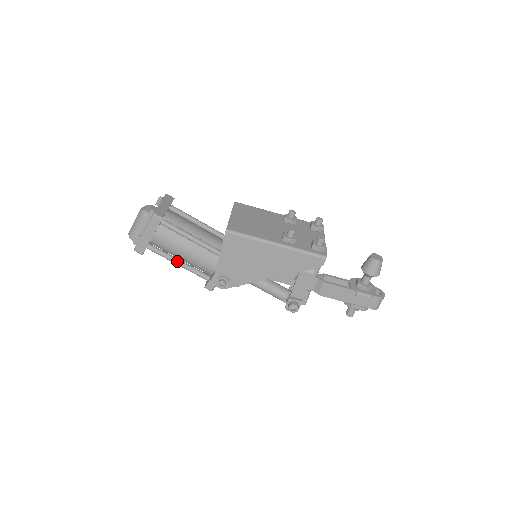
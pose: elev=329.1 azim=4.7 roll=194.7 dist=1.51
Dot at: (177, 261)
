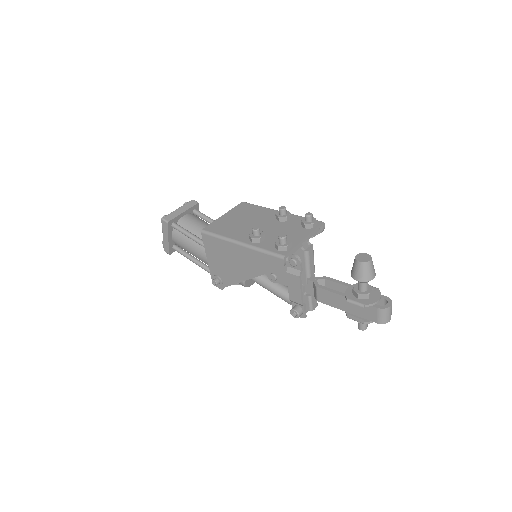
Dot at: (194, 260)
